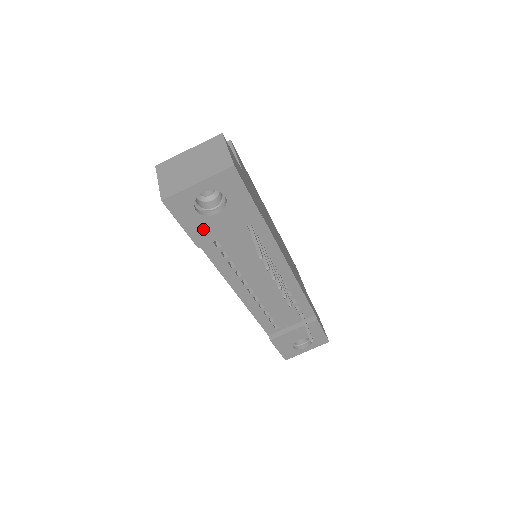
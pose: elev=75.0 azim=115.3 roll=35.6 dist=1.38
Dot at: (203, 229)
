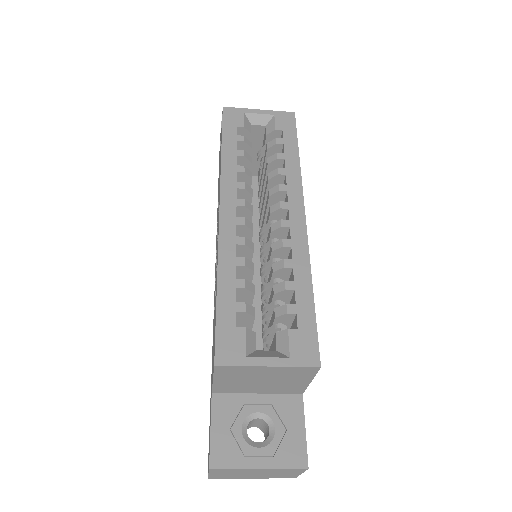
Dot at: occluded
